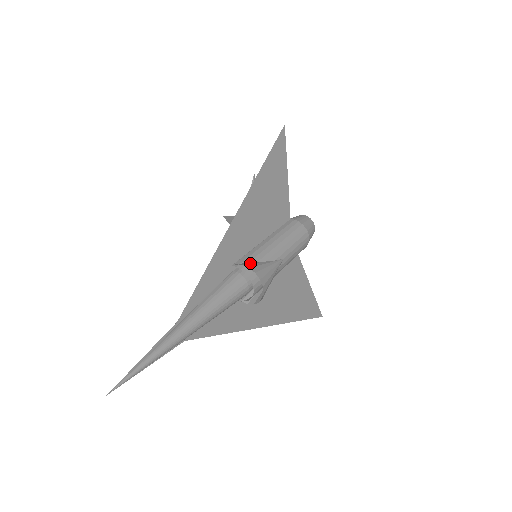
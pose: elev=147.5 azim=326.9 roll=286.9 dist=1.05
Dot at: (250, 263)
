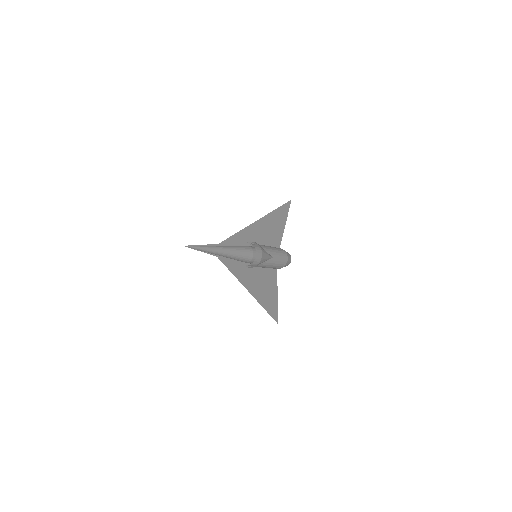
Dot at: (258, 245)
